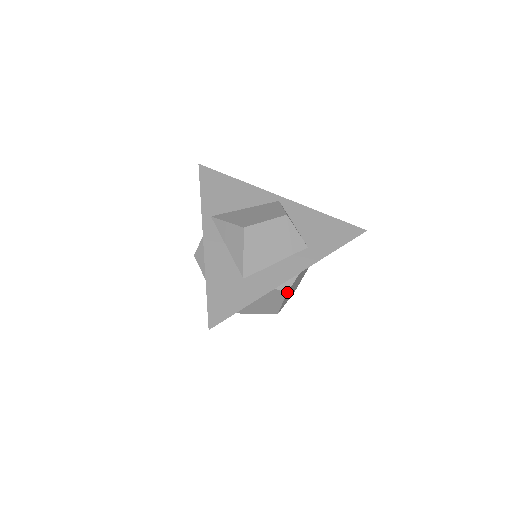
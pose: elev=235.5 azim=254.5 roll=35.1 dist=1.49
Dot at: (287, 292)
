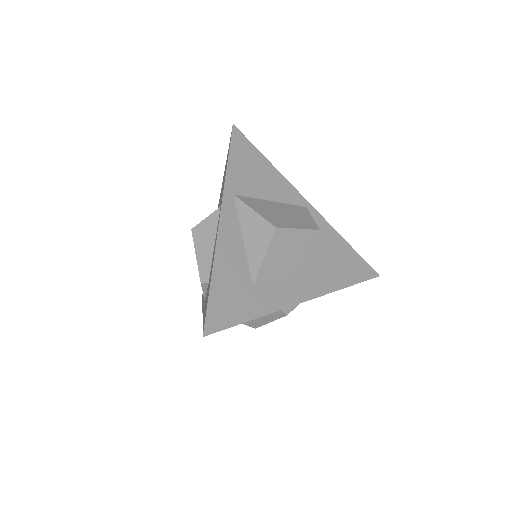
Dot at: (287, 314)
